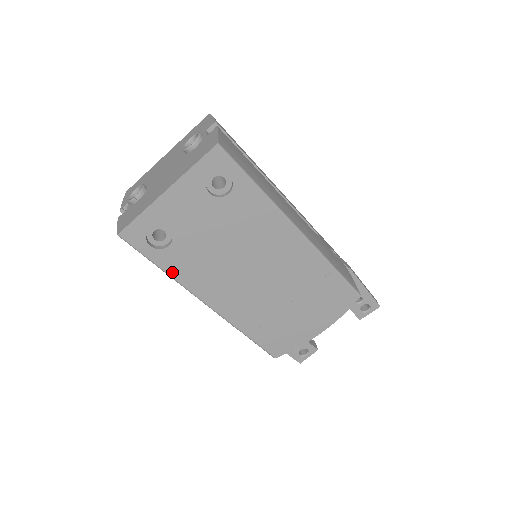
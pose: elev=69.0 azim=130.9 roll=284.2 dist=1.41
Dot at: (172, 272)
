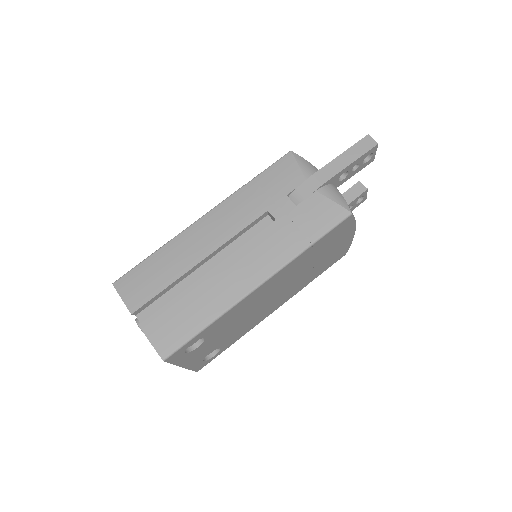
Dot at: (238, 339)
